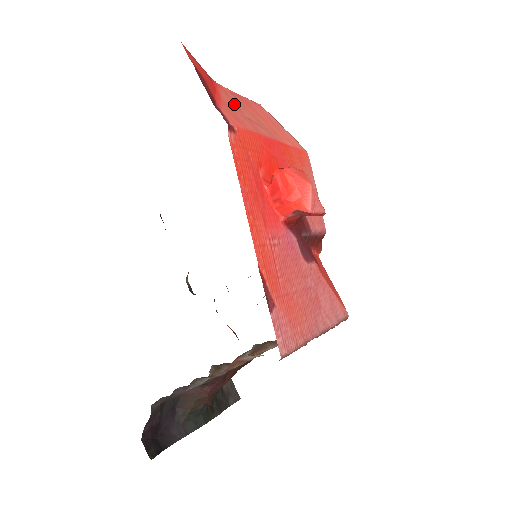
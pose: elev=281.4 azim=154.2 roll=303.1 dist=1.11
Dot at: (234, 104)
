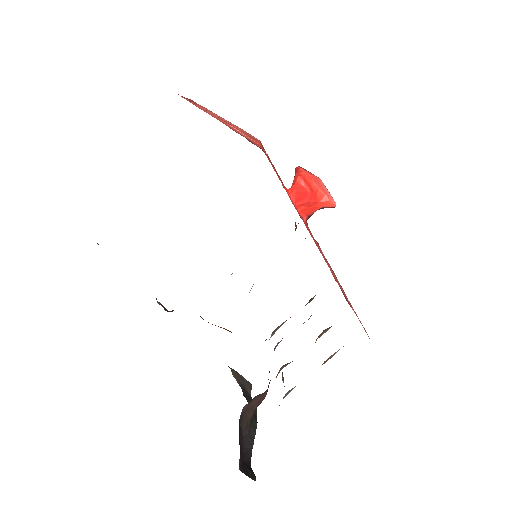
Dot at: (212, 115)
